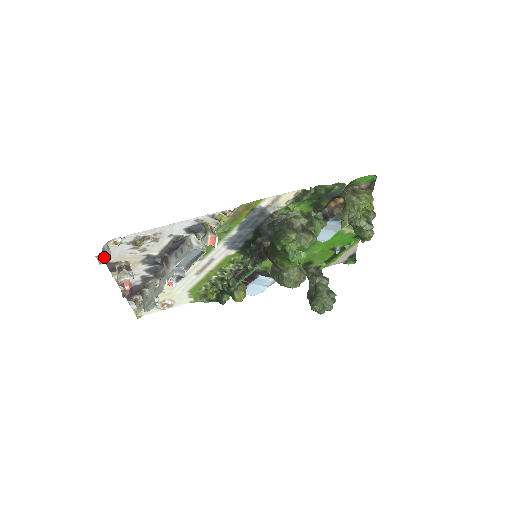
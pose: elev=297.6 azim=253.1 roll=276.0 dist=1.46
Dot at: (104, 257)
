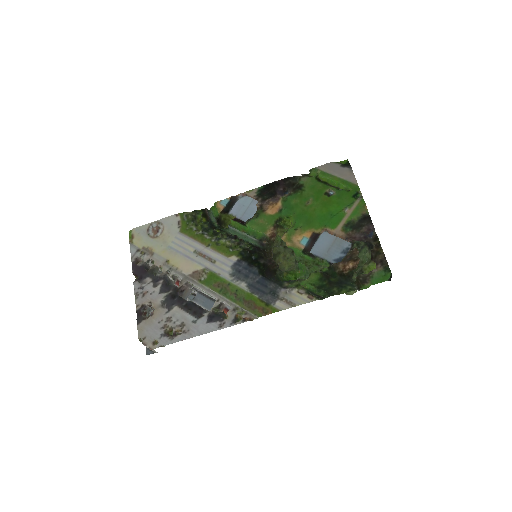
Dot at: (152, 352)
